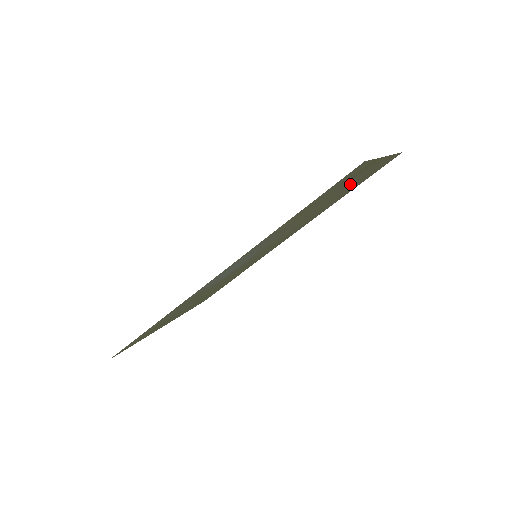
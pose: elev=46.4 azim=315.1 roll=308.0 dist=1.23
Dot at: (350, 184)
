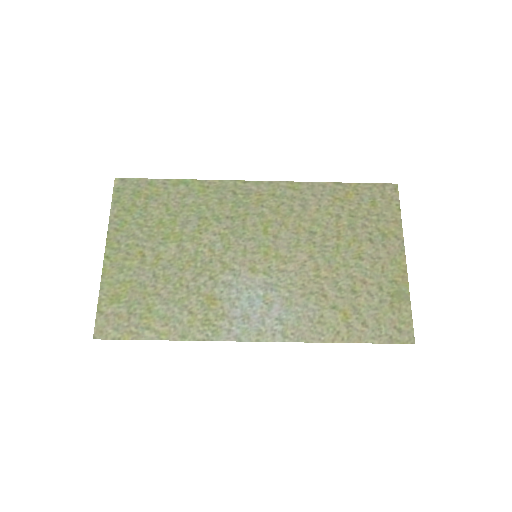
Dot at: (368, 255)
